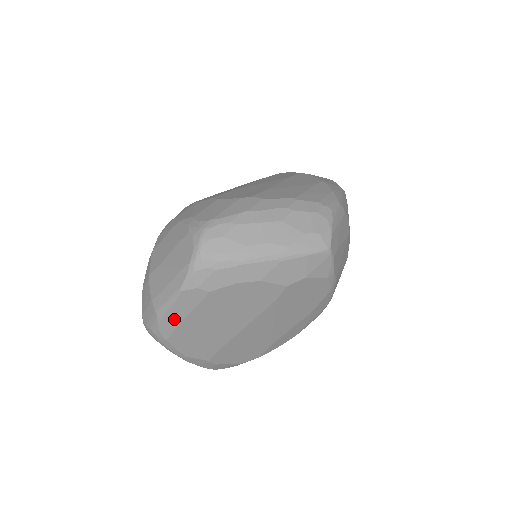
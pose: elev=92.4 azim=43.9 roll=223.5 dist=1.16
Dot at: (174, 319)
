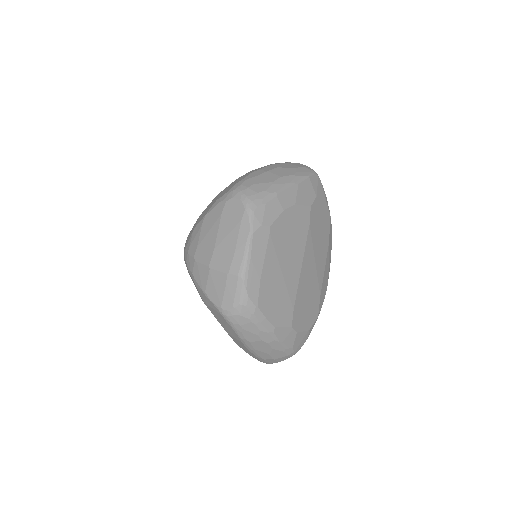
Dot at: (256, 273)
